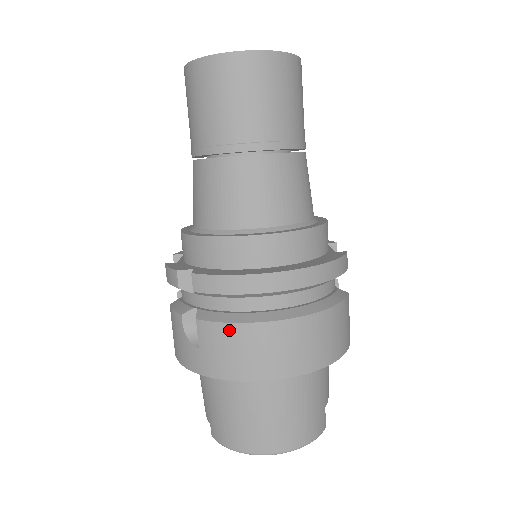
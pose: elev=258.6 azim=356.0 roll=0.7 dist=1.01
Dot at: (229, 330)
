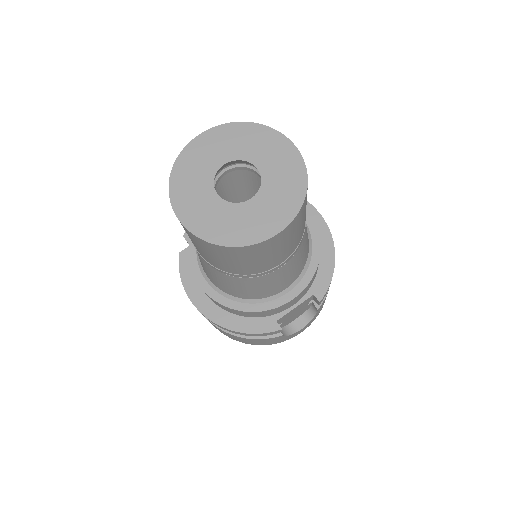
Dot at: occluded
